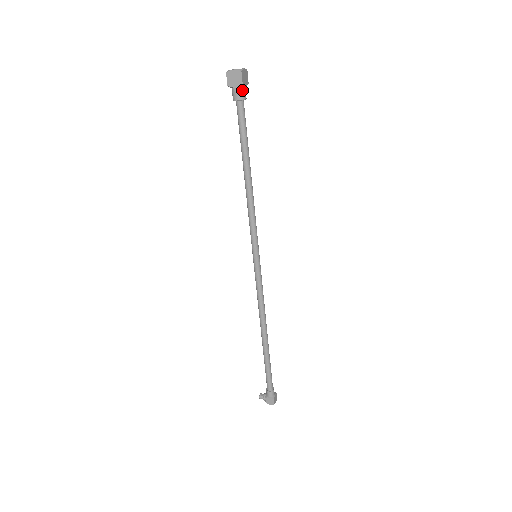
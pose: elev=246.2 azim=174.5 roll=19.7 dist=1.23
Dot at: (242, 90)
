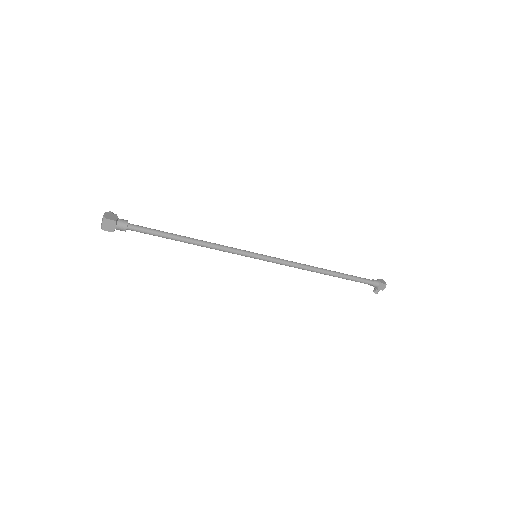
Dot at: (120, 222)
